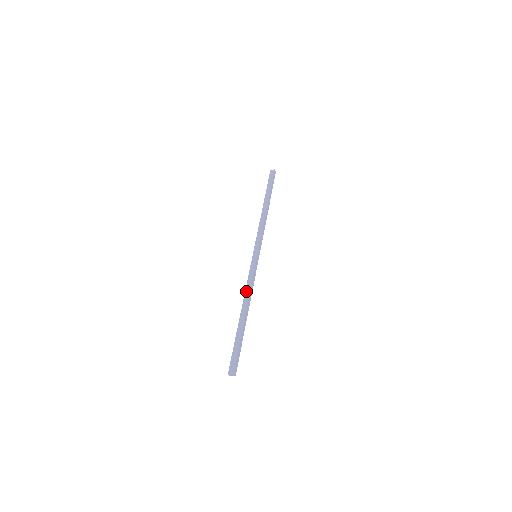
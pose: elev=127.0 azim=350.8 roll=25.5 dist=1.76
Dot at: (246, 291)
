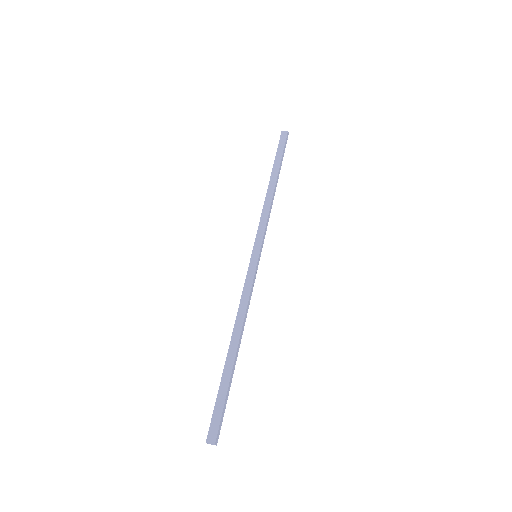
Dot at: (240, 309)
